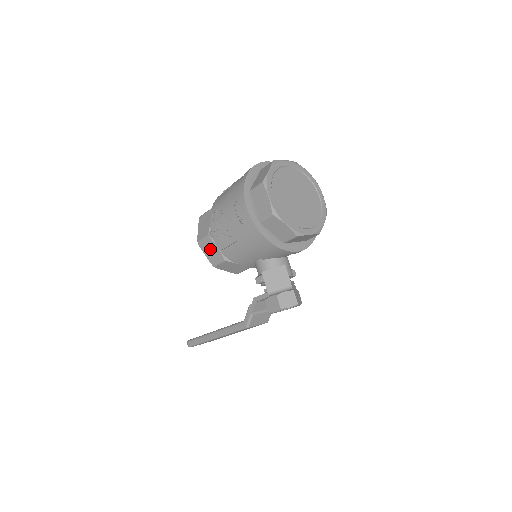
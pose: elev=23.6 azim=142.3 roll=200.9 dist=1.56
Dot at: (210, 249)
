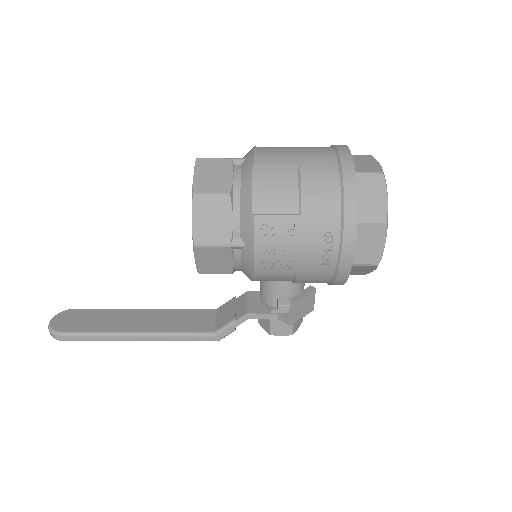
Dot at: (215, 259)
